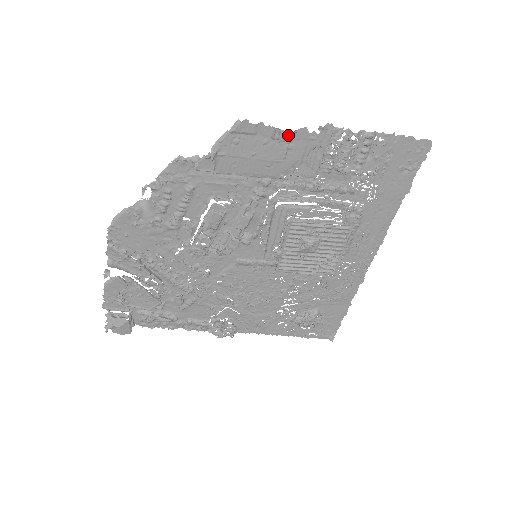
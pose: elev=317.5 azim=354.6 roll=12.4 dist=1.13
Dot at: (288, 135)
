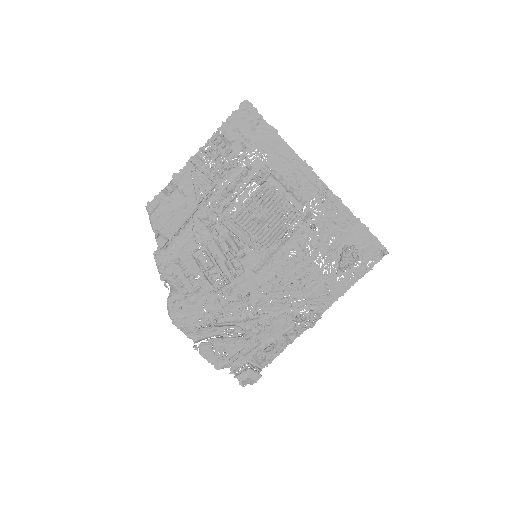
Dot at: (172, 185)
